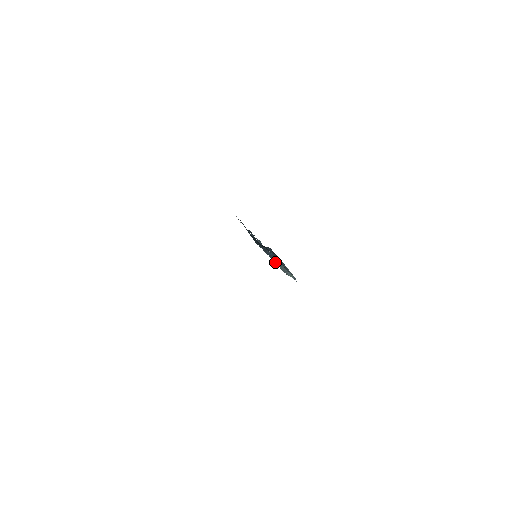
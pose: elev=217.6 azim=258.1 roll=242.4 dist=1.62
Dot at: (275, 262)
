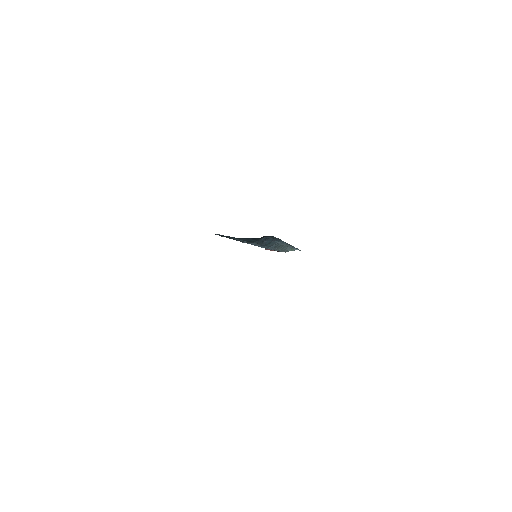
Dot at: occluded
